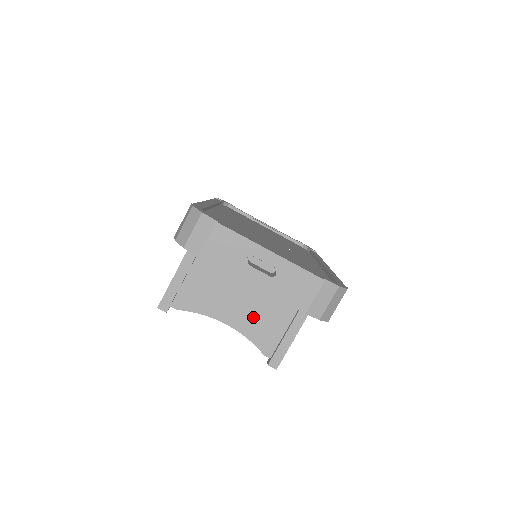
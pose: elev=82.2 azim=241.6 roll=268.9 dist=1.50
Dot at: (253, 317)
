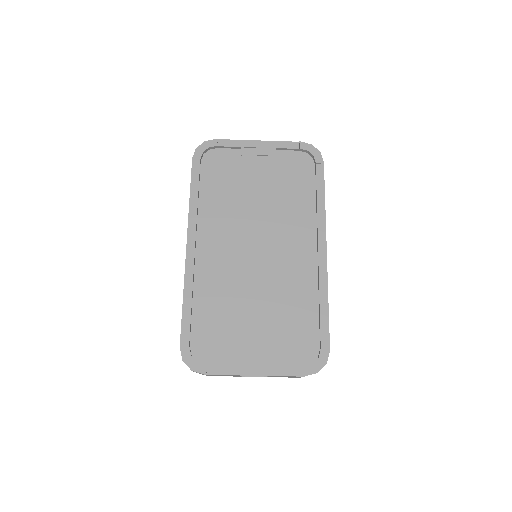
Dot at: occluded
